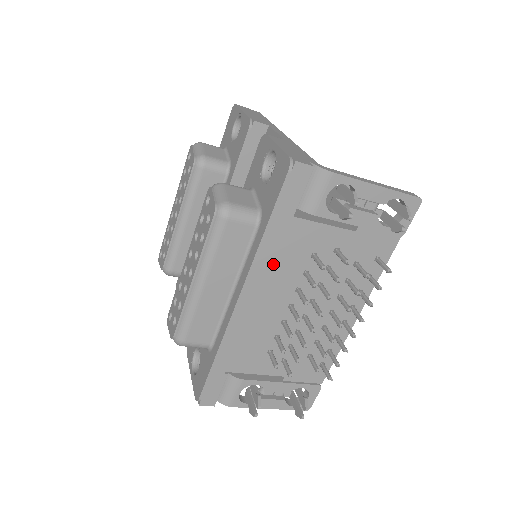
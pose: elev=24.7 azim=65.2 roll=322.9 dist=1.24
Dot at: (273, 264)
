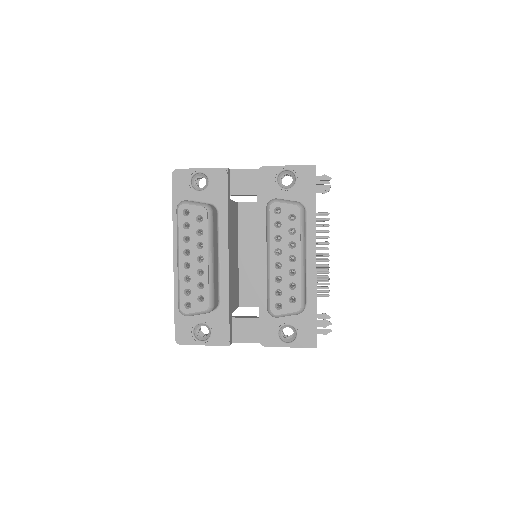
Dot at: occluded
